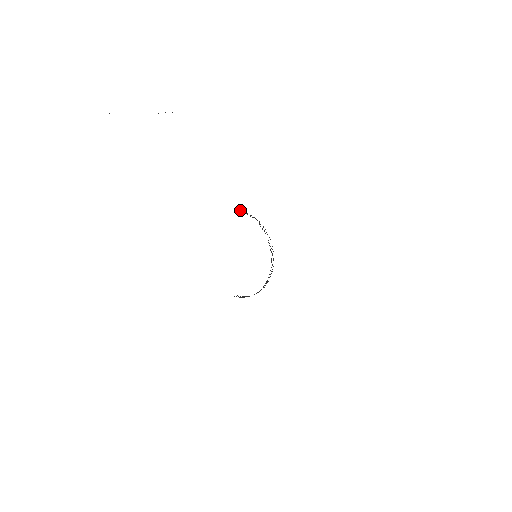
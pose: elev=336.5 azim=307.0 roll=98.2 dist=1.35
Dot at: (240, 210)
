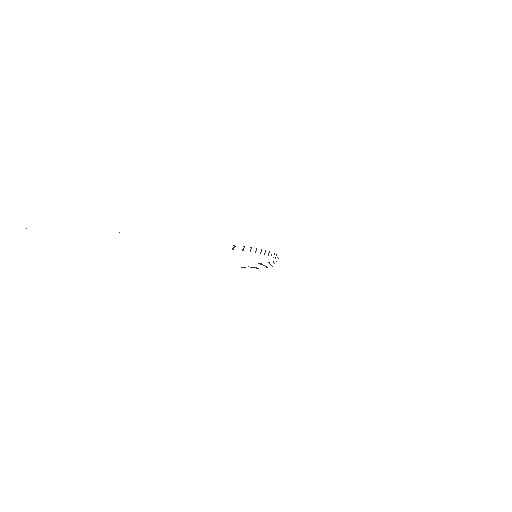
Dot at: occluded
